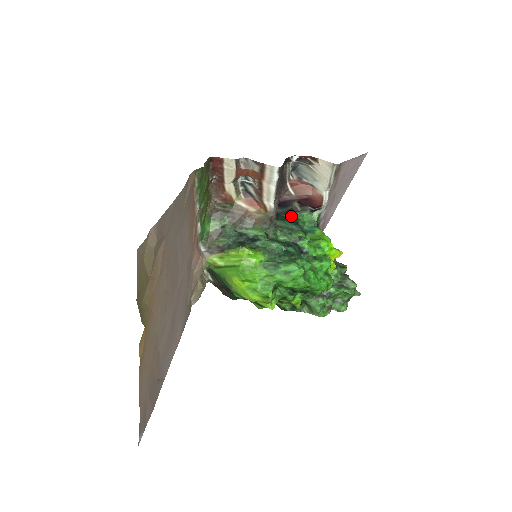
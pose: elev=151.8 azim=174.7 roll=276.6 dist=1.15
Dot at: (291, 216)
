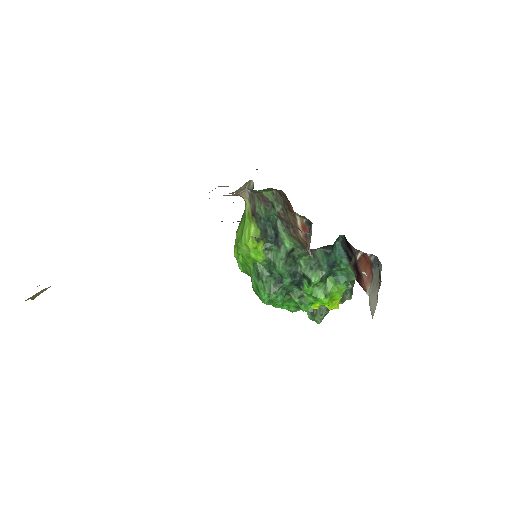
Dot at: (339, 257)
